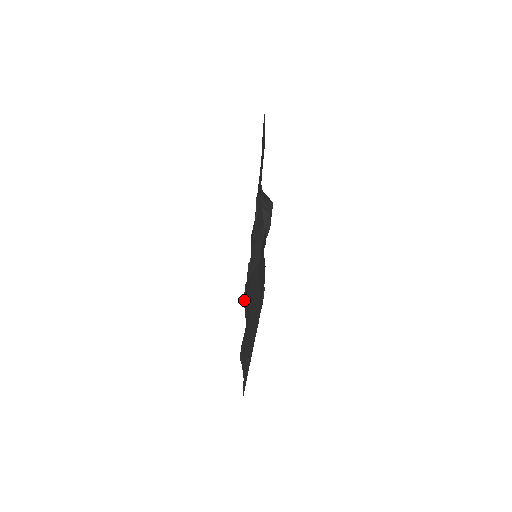
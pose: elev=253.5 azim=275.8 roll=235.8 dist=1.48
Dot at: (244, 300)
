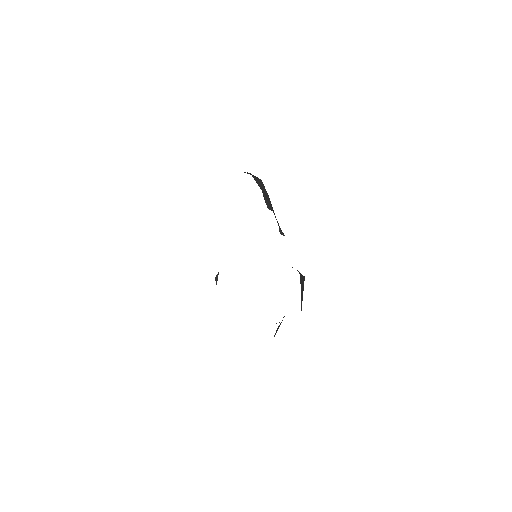
Dot at: occluded
